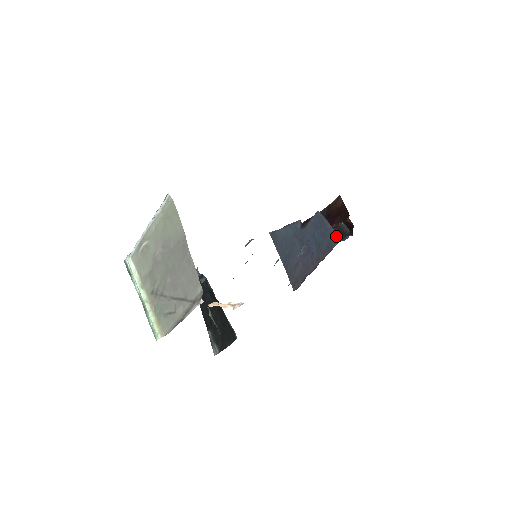
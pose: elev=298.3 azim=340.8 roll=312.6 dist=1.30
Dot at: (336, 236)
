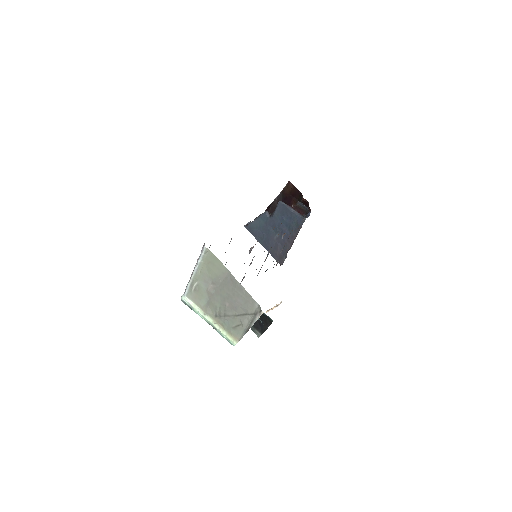
Dot at: (301, 217)
